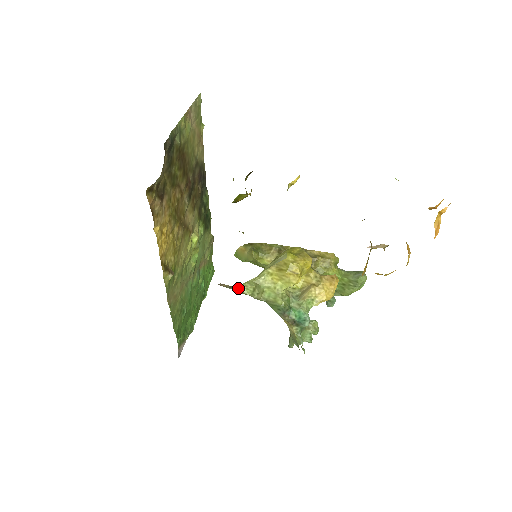
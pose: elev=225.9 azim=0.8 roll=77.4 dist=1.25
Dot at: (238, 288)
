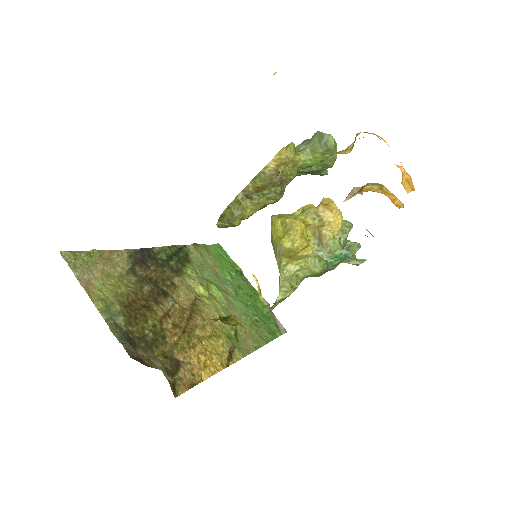
Dot at: (281, 299)
